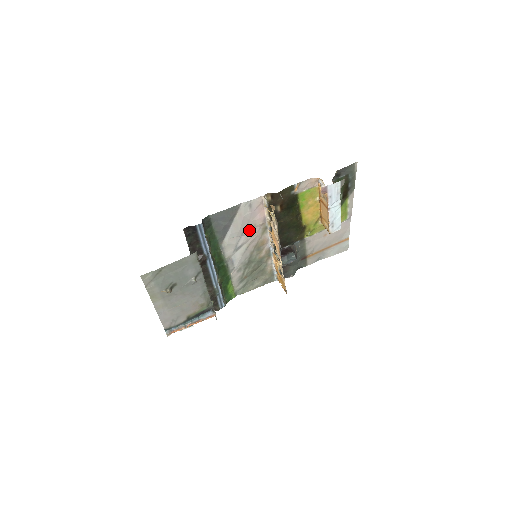
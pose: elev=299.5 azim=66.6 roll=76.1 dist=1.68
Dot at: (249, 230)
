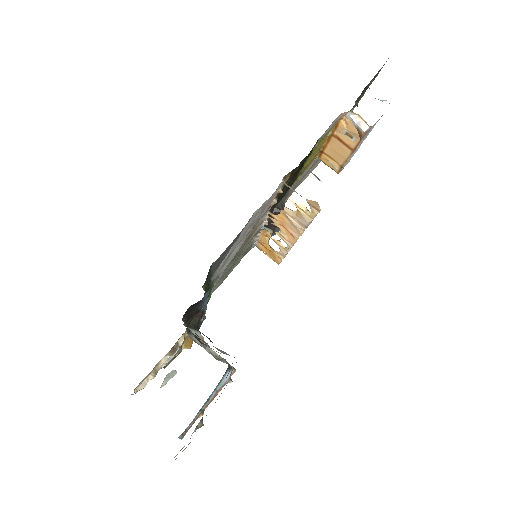
Dot at: (248, 231)
